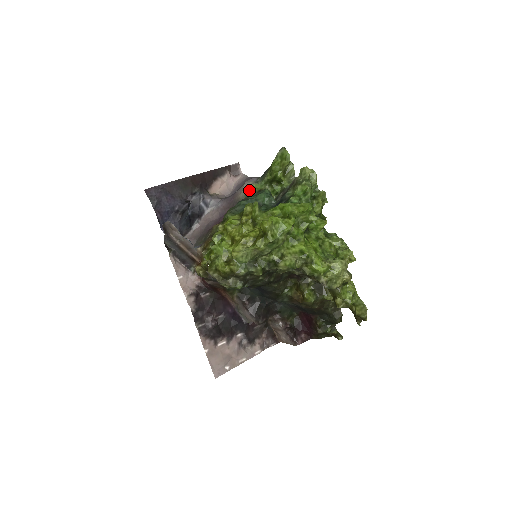
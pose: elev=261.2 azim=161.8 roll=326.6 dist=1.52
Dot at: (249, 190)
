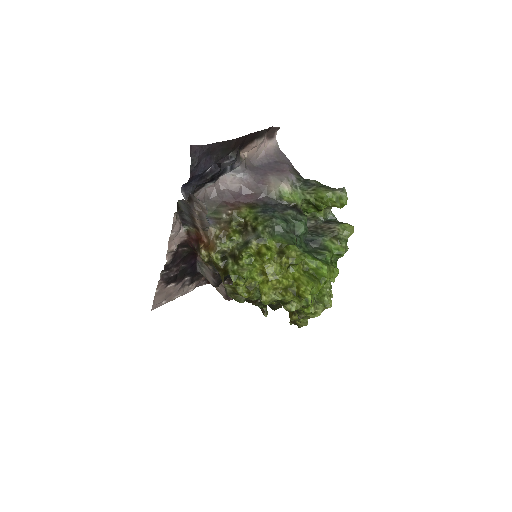
Dot at: (286, 195)
